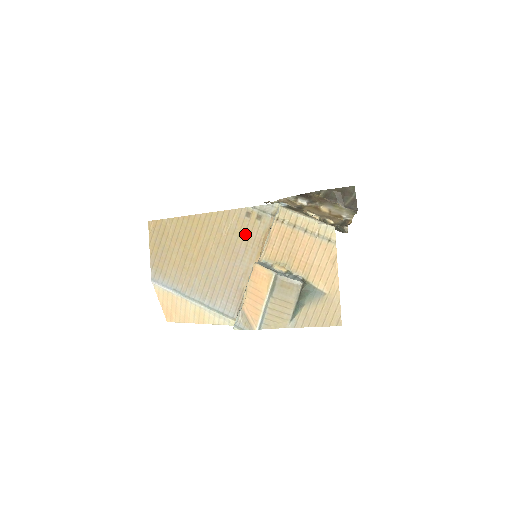
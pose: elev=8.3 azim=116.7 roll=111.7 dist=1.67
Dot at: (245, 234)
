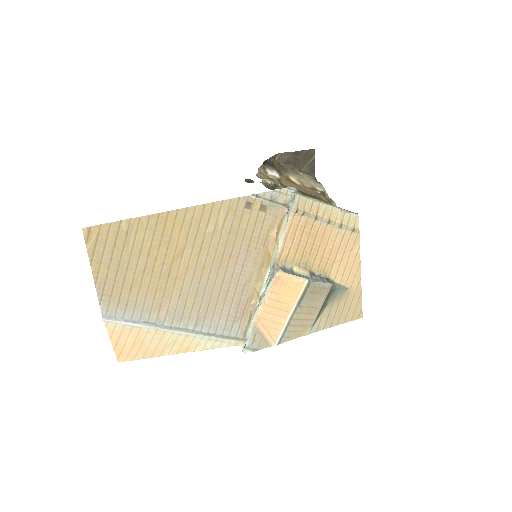
Dot at: (246, 231)
